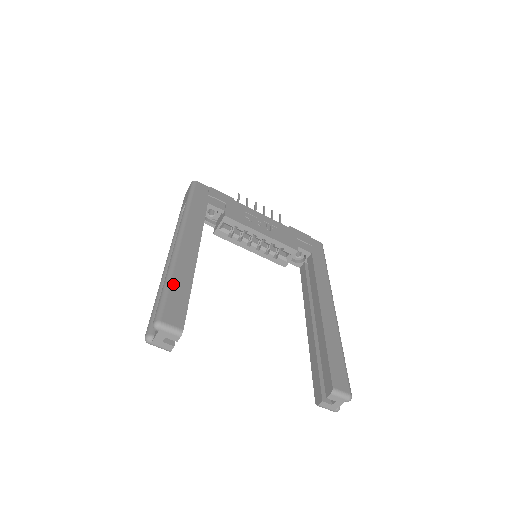
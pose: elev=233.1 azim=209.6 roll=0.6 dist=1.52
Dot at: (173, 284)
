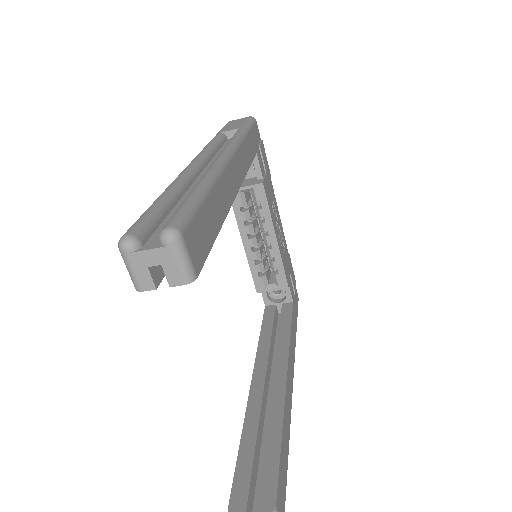
Dot at: (210, 200)
